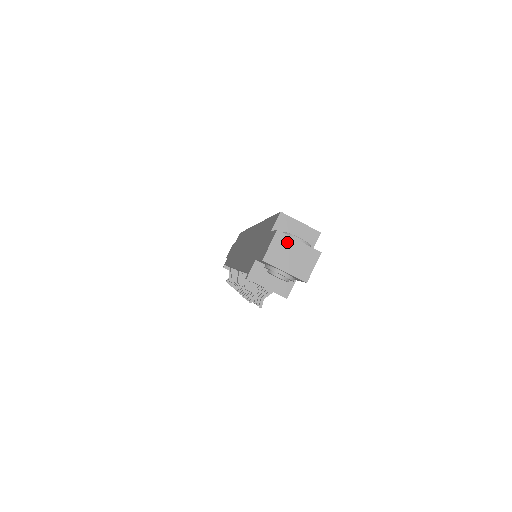
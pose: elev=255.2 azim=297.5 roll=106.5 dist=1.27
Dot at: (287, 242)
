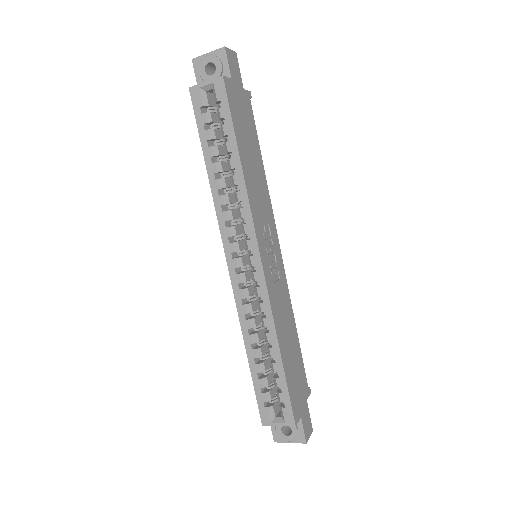
Dot at: occluded
